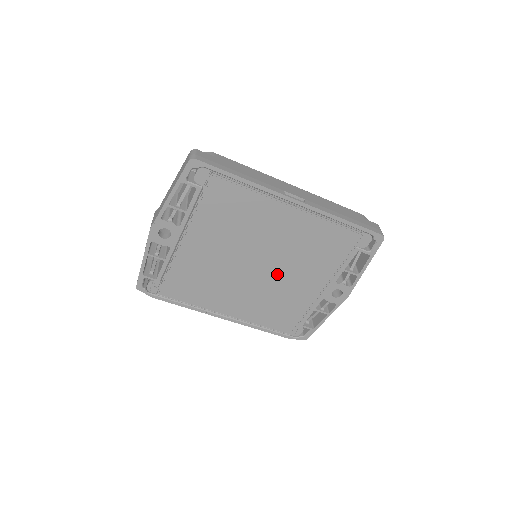
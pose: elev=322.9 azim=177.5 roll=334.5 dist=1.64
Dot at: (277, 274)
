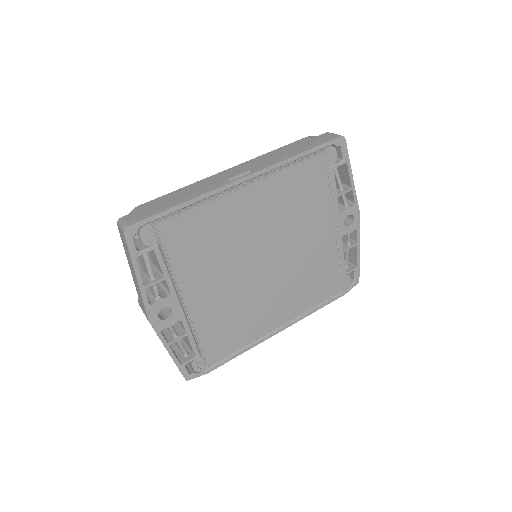
Dot at: (287, 253)
